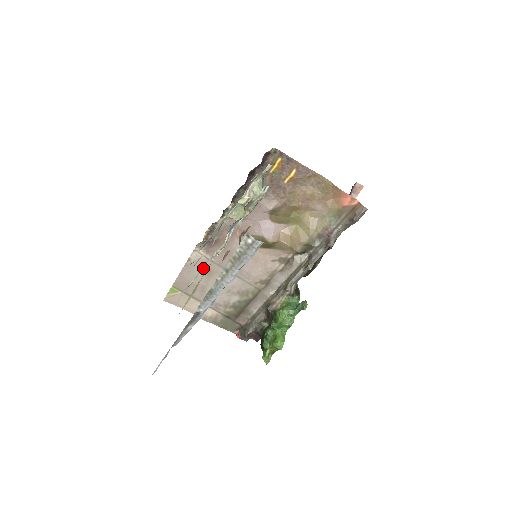
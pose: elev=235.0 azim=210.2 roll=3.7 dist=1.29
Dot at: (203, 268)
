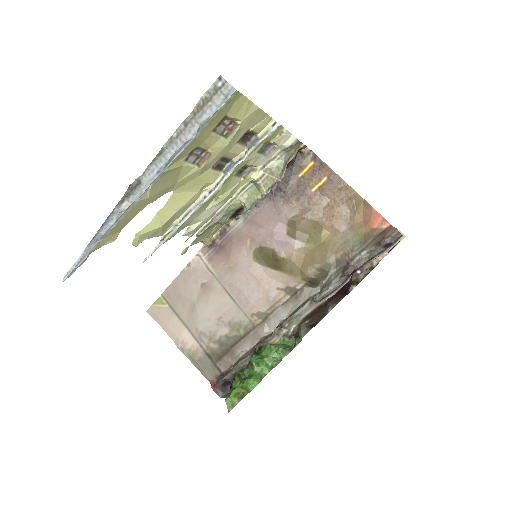
Dot at: (186, 219)
